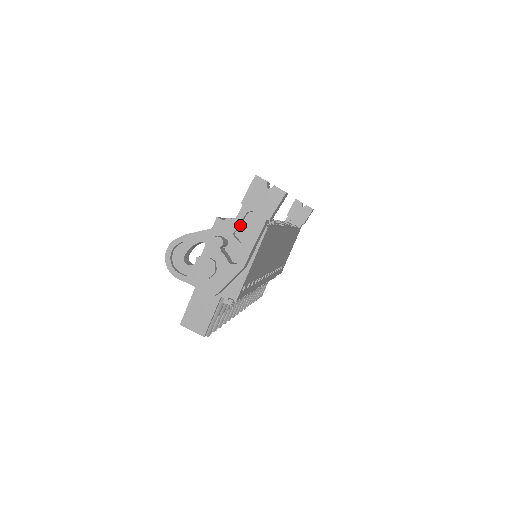
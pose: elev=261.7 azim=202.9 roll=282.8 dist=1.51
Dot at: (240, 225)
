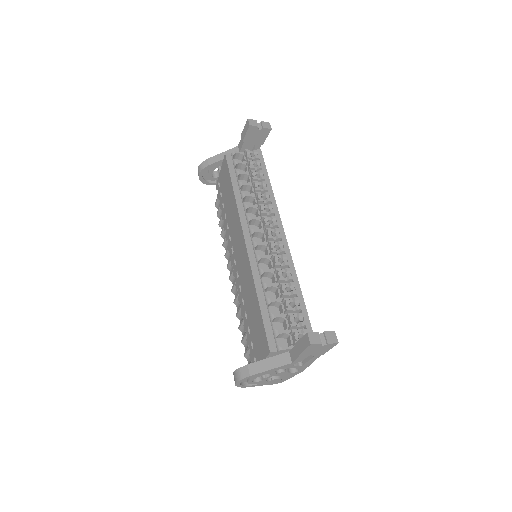
Dot at: occluded
